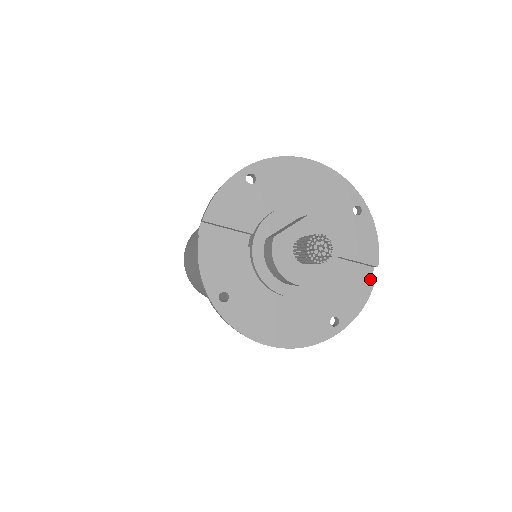
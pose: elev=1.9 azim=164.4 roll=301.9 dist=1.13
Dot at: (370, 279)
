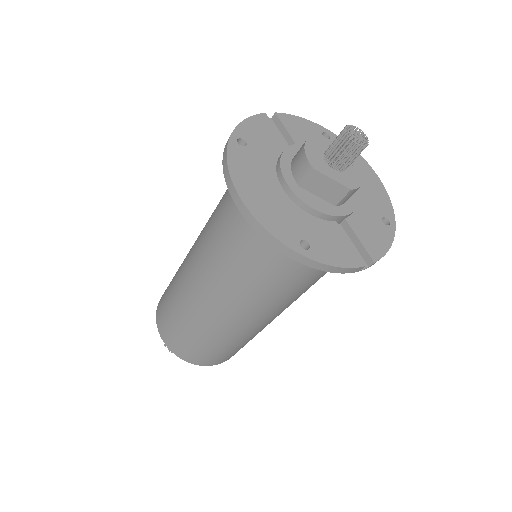
Dot at: (361, 260)
